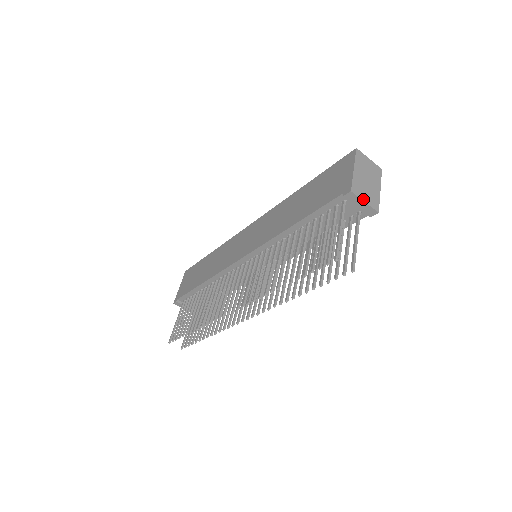
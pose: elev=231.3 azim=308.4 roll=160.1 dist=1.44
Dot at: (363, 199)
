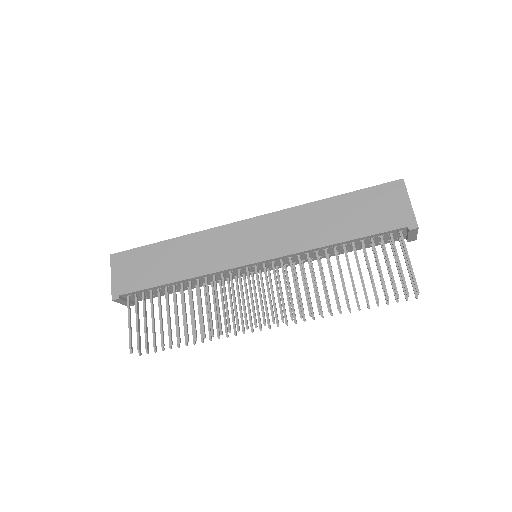
Dot at: (417, 232)
